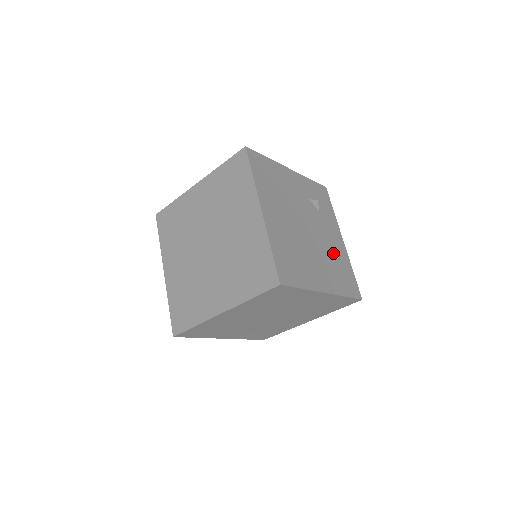
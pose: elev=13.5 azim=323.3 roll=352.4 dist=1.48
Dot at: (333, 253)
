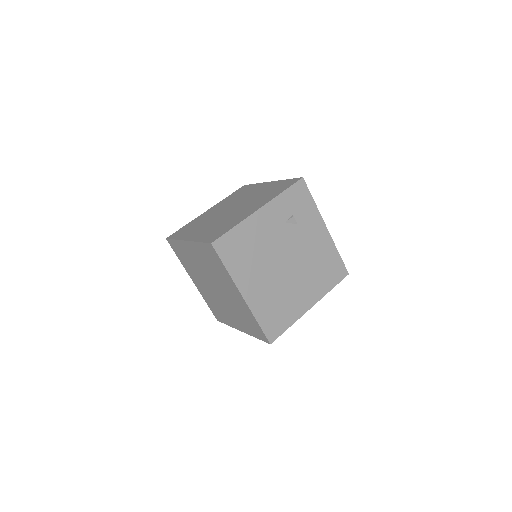
Dot at: (316, 257)
